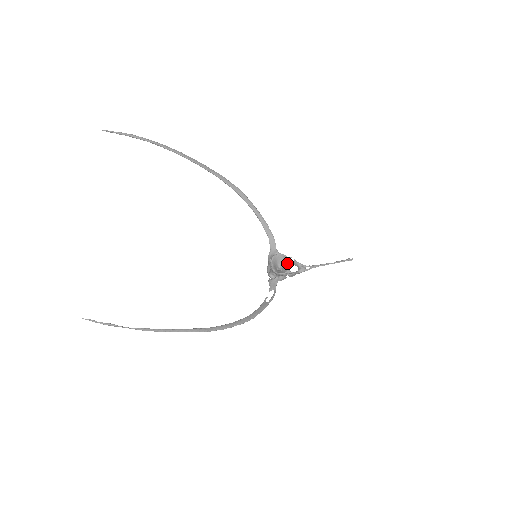
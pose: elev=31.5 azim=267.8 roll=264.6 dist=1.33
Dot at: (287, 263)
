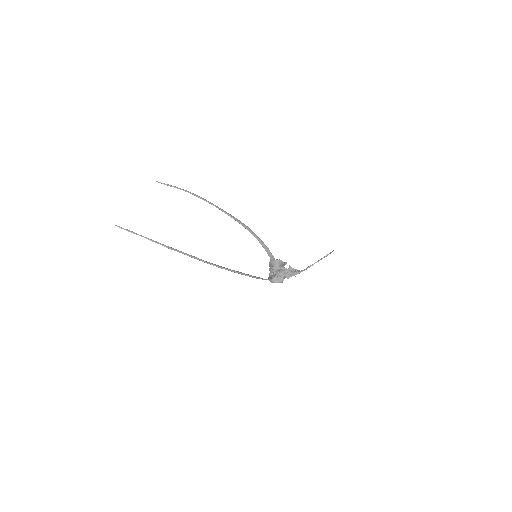
Dot at: (282, 264)
